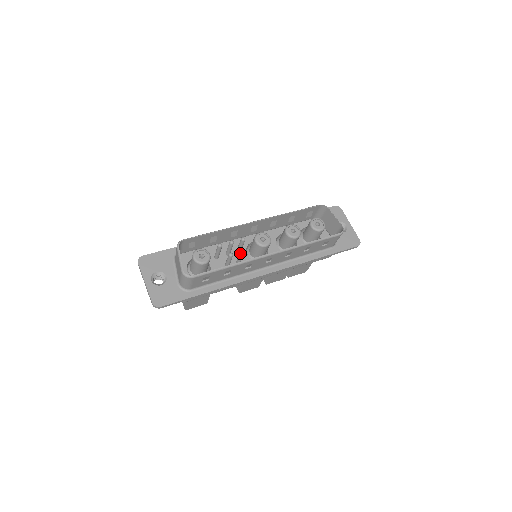
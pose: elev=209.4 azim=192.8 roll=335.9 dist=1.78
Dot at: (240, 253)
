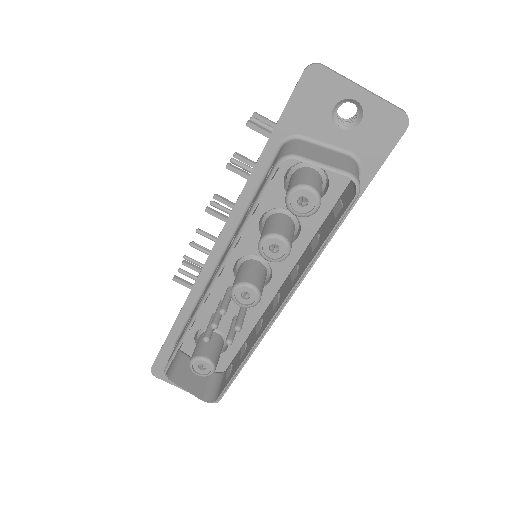
Dot at: (236, 330)
